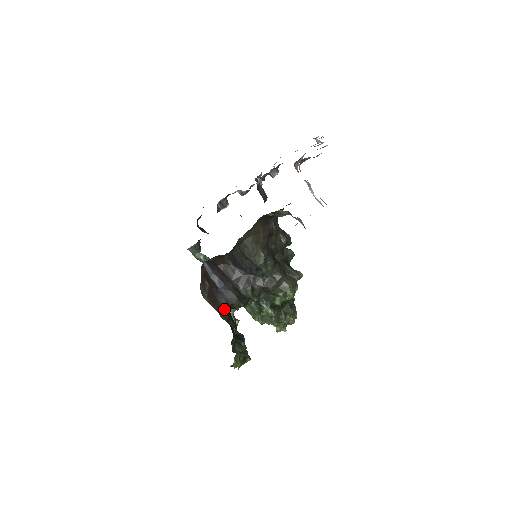
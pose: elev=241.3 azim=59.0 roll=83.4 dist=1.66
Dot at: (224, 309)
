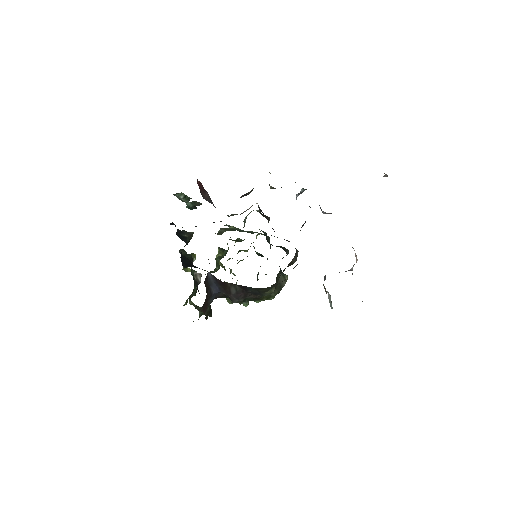
Dot at: (209, 305)
